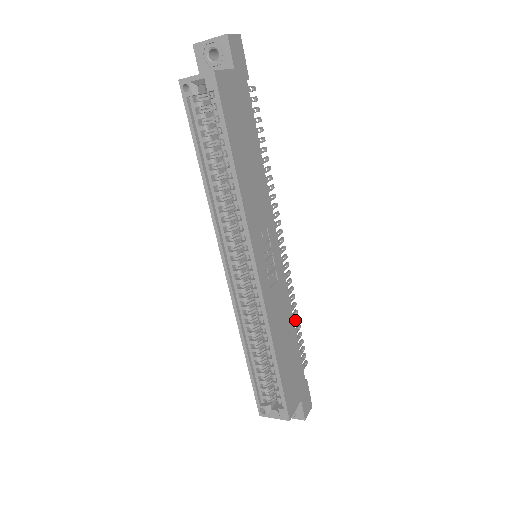
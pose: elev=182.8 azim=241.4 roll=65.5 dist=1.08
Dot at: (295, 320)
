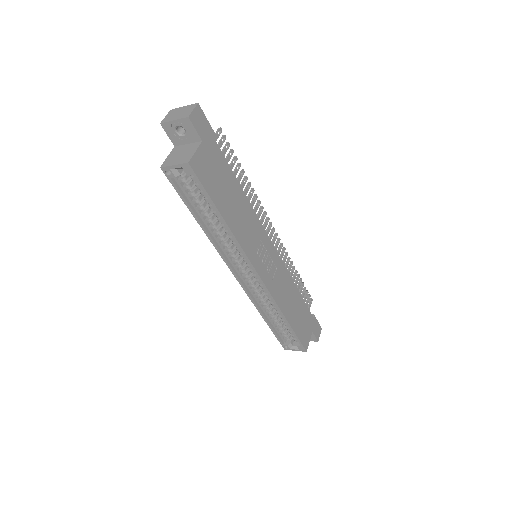
Dot at: (296, 279)
